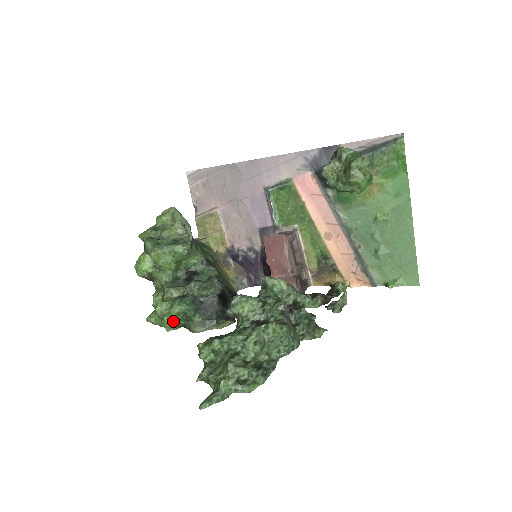
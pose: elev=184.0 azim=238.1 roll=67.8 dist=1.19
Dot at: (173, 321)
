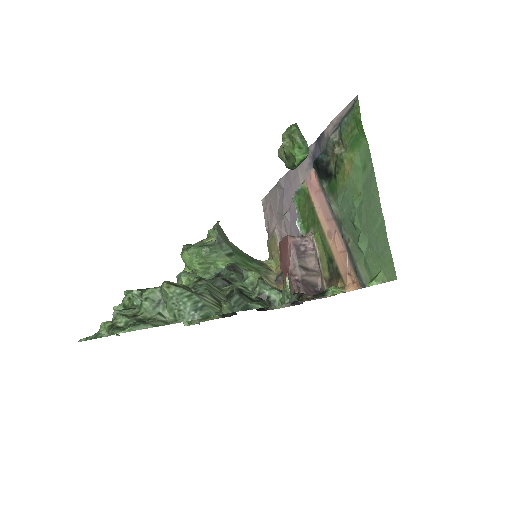
Dot at: occluded
